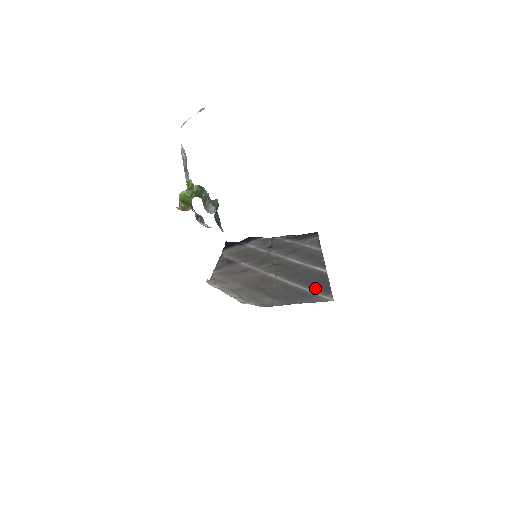
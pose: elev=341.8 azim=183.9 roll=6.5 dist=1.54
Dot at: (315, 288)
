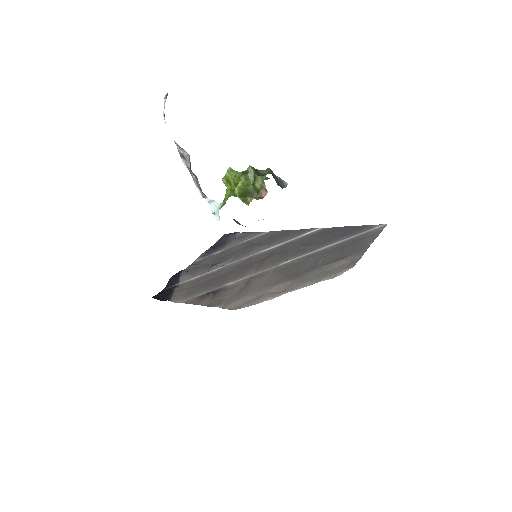
Dot at: (349, 234)
